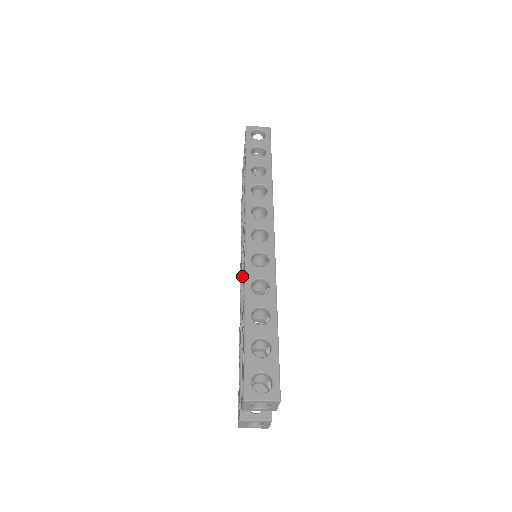
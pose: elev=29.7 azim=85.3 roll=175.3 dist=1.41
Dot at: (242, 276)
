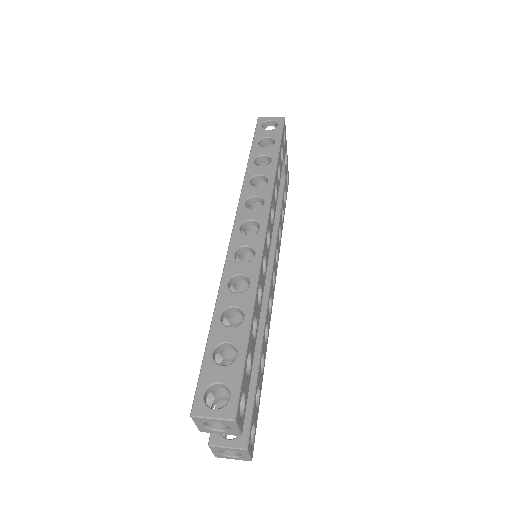
Dot at: occluded
